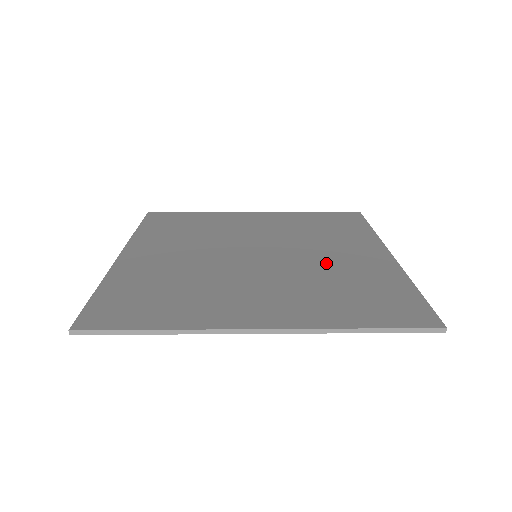
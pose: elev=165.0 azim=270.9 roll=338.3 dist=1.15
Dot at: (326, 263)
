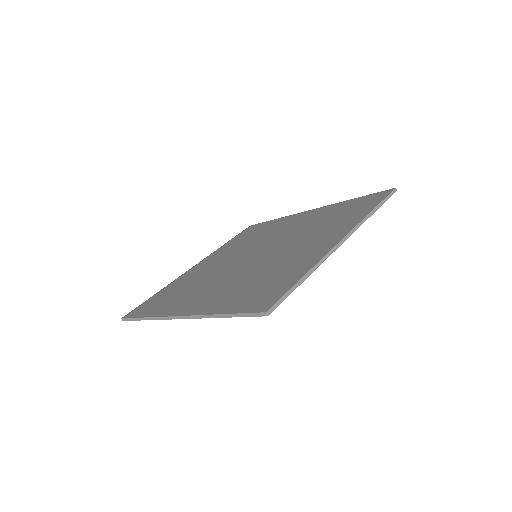
Dot at: (282, 257)
